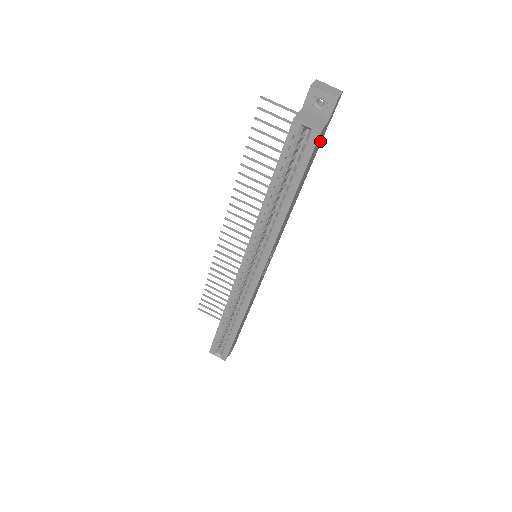
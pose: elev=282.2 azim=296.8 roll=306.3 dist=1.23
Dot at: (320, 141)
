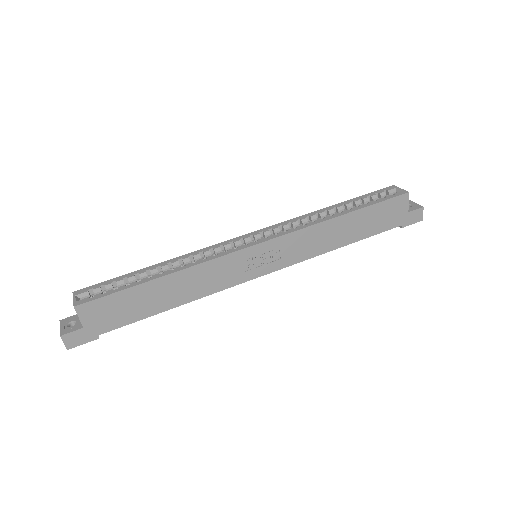
Dot at: (391, 221)
